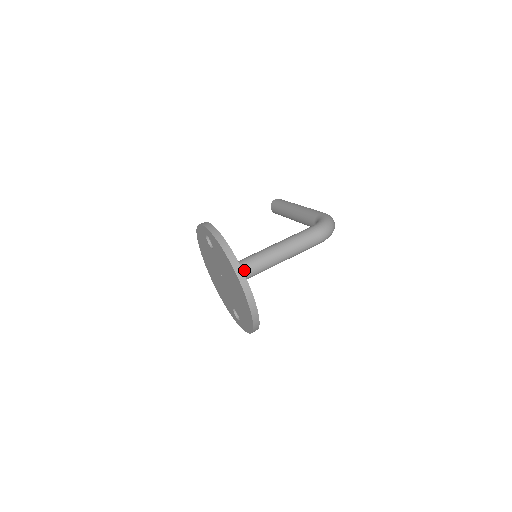
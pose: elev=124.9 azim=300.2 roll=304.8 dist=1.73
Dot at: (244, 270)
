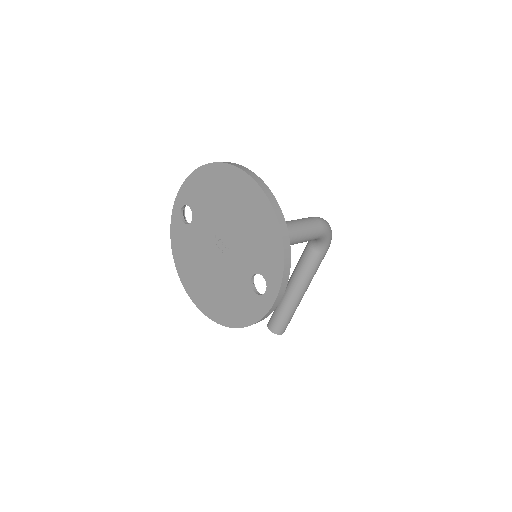
Dot at: occluded
